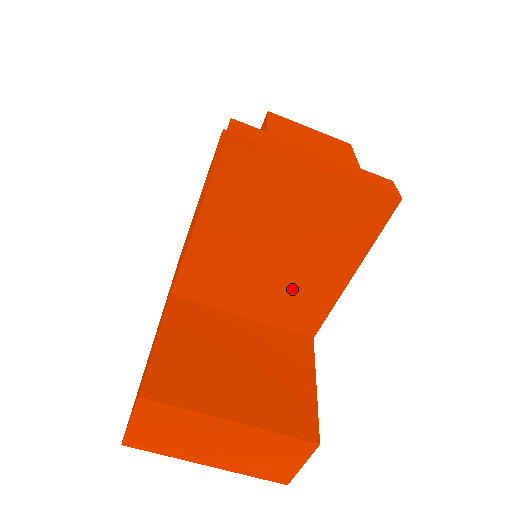
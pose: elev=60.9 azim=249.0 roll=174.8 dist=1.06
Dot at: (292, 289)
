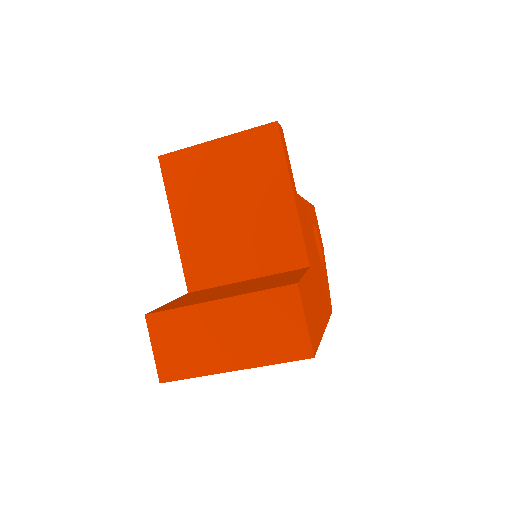
Dot at: (262, 233)
